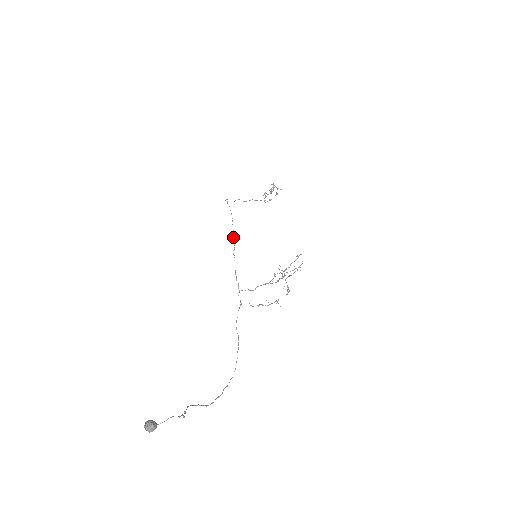
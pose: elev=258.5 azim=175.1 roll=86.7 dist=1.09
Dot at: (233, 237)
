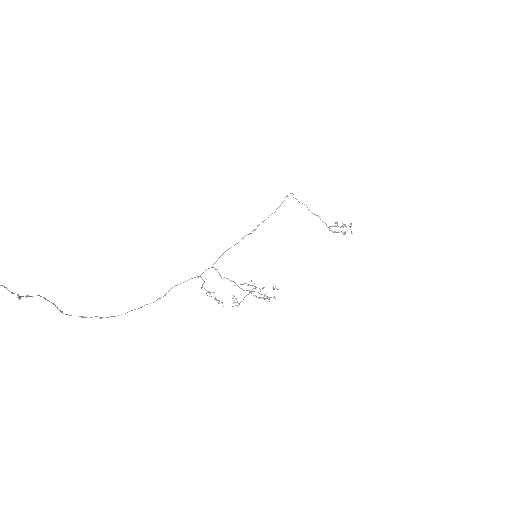
Dot at: occluded
